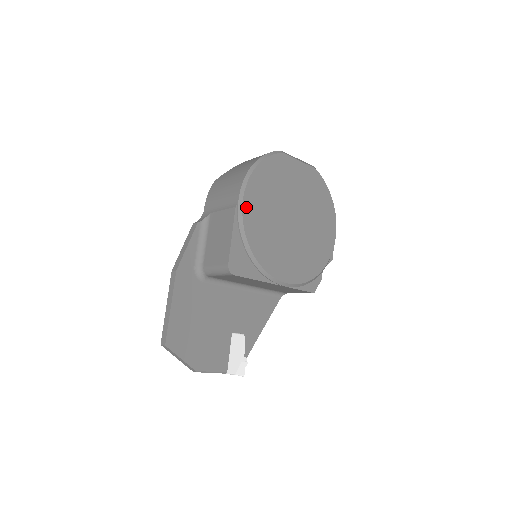
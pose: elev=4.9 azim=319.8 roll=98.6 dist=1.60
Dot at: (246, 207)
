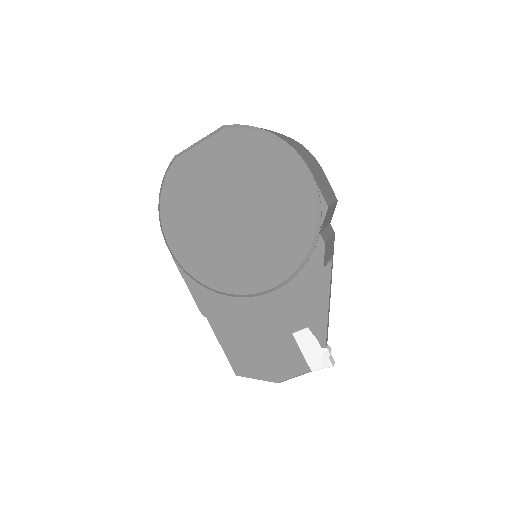
Dot at: (177, 252)
